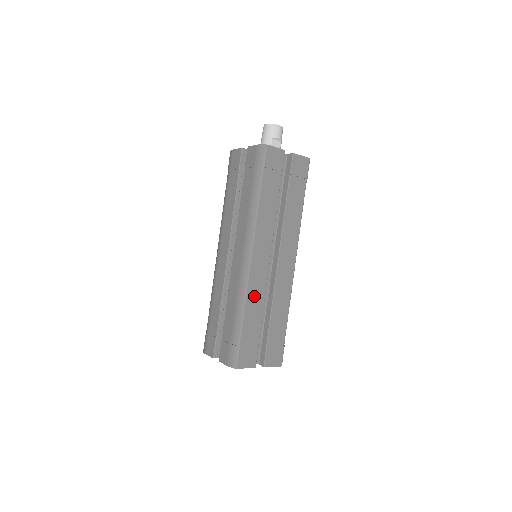
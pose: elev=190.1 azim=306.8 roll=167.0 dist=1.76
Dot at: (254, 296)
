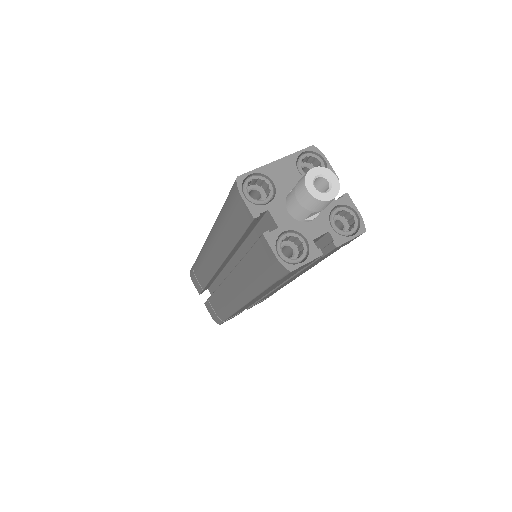
Dot at: occluded
